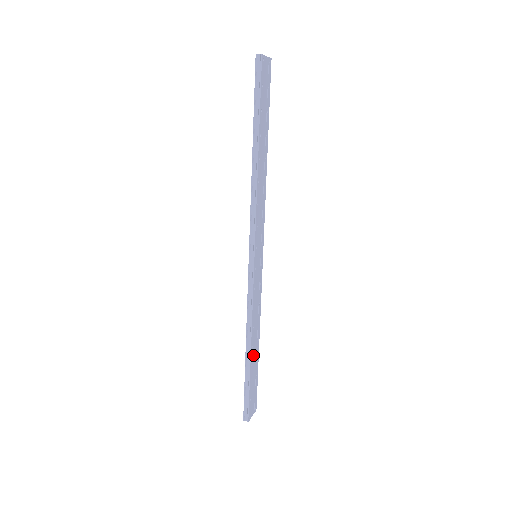
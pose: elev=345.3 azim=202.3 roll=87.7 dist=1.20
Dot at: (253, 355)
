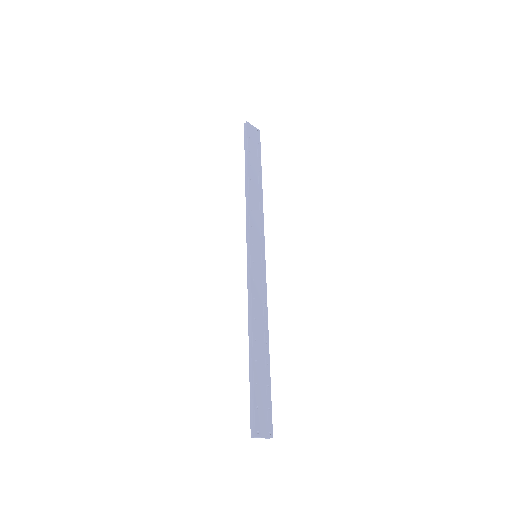
Dot at: (258, 353)
